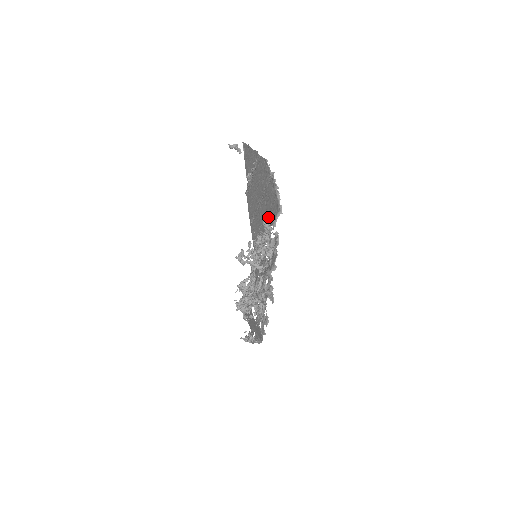
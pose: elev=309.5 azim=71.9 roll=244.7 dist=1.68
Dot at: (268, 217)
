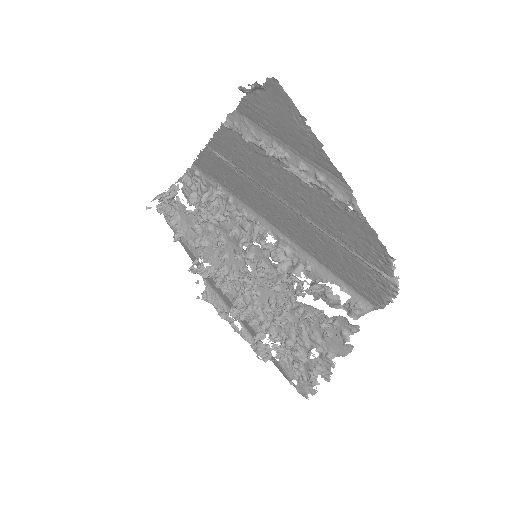
Dot at: (312, 248)
